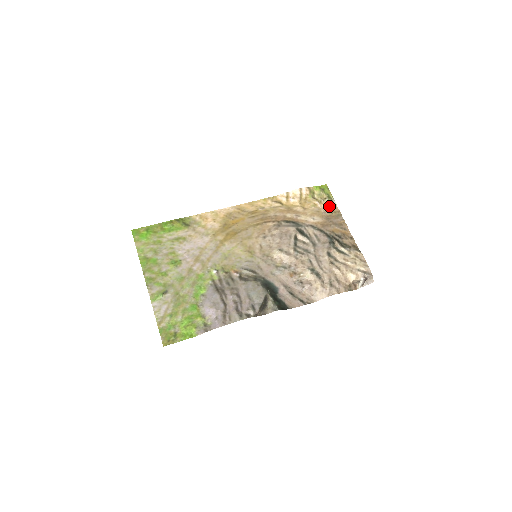
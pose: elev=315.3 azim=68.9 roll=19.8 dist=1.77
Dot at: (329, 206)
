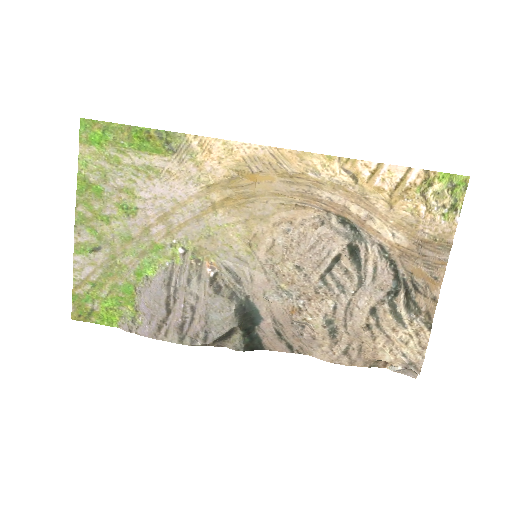
Dot at: (440, 223)
